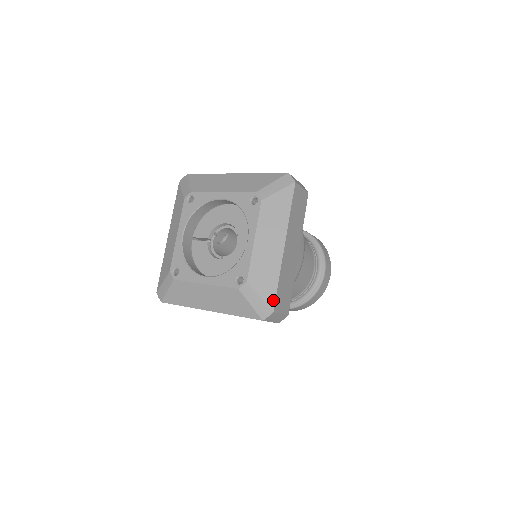
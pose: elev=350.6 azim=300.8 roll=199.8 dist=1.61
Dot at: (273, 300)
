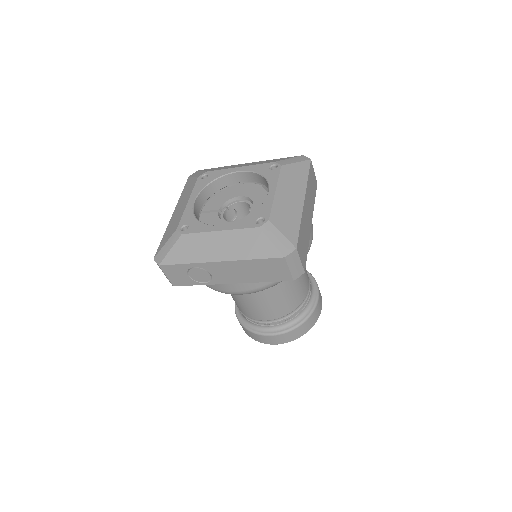
Dot at: (296, 239)
